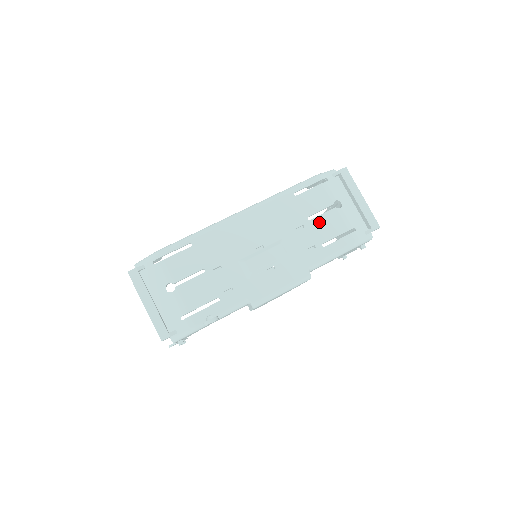
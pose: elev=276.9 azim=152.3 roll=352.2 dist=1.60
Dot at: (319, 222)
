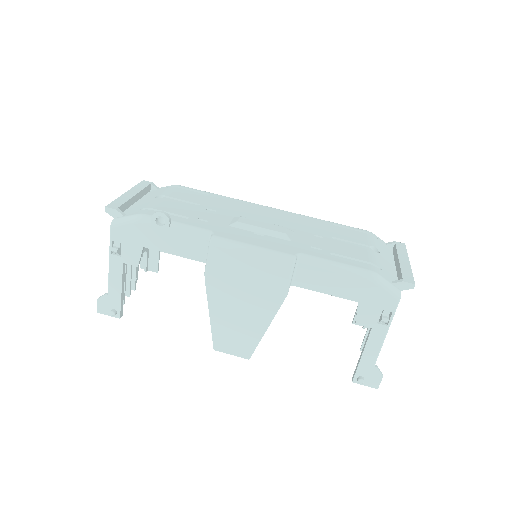
Dot at: (342, 244)
